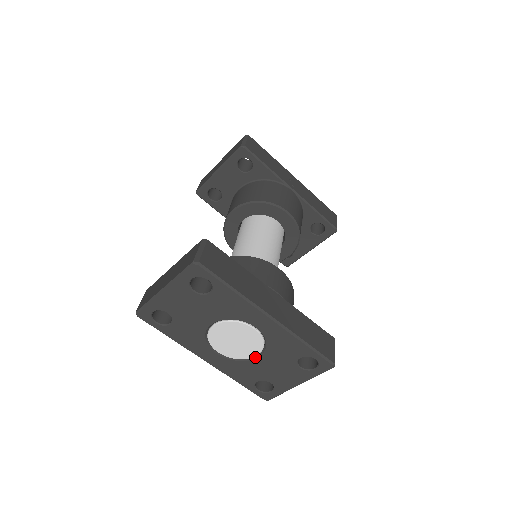
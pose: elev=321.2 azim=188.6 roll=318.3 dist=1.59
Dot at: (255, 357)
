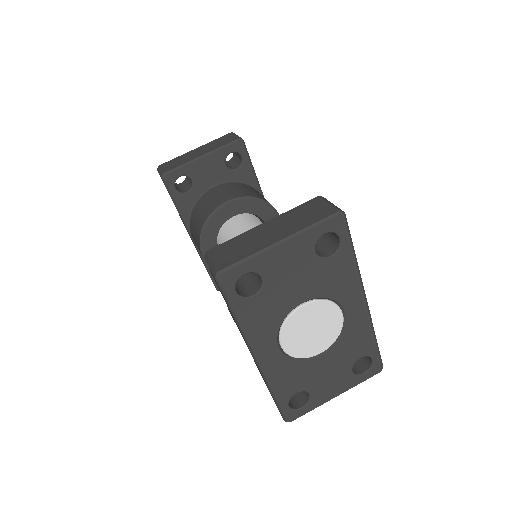
Dot at: (317, 355)
